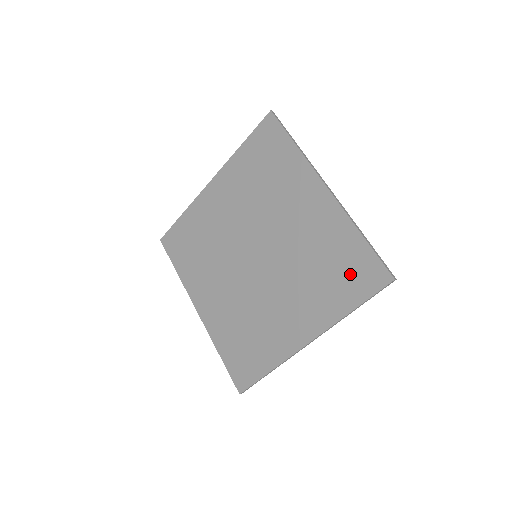
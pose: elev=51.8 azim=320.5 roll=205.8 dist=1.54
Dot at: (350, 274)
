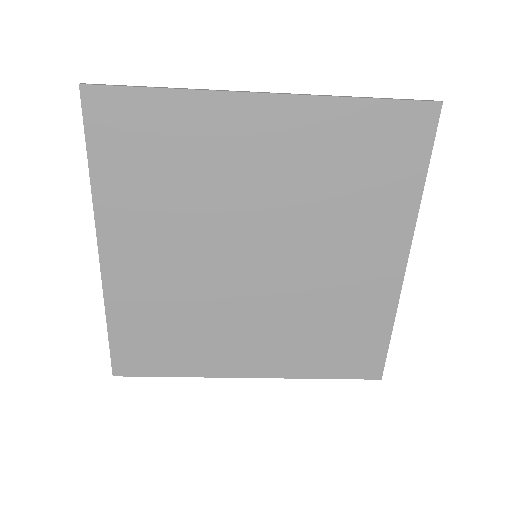
Dot at: (349, 351)
